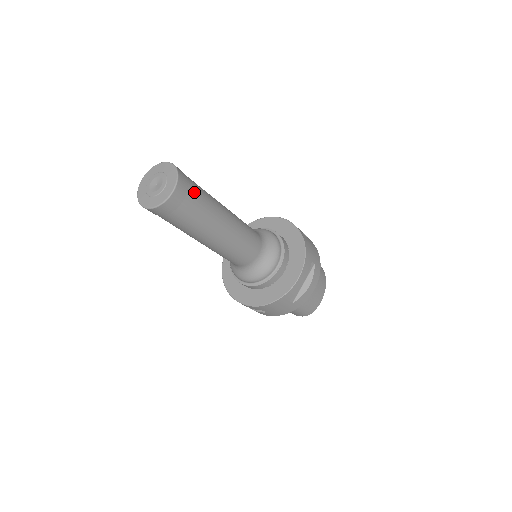
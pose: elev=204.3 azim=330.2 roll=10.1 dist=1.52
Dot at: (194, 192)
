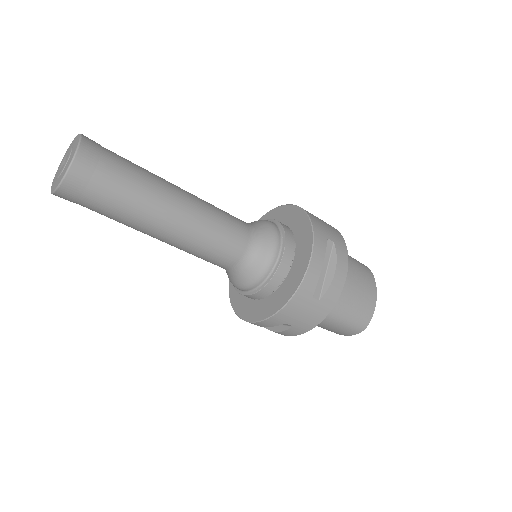
Dot at: (113, 160)
